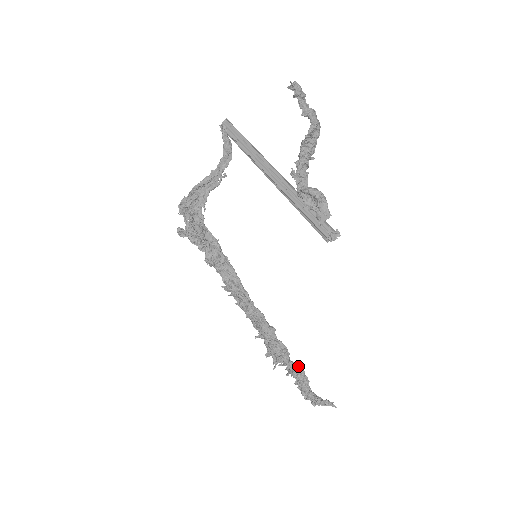
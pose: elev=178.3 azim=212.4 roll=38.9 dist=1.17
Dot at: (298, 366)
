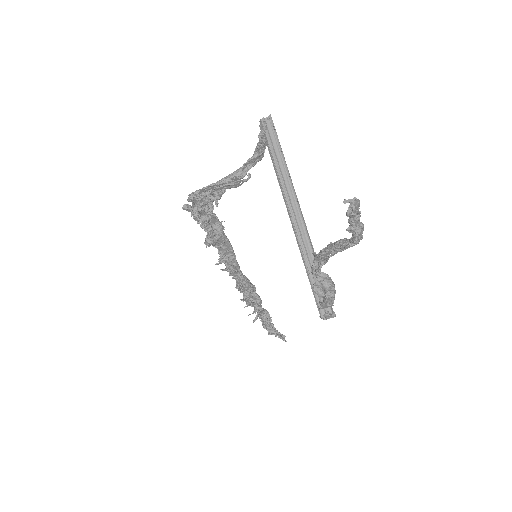
Dot at: (266, 311)
